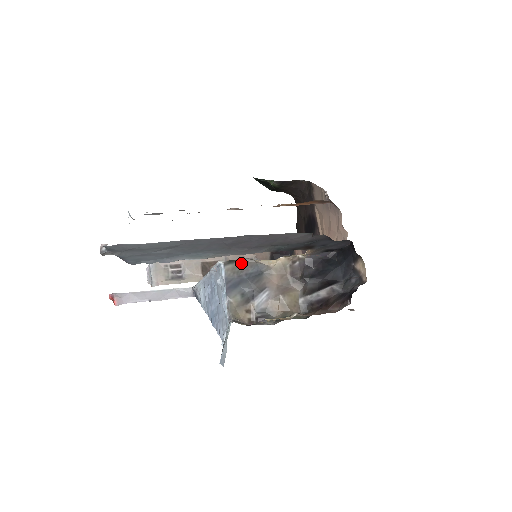
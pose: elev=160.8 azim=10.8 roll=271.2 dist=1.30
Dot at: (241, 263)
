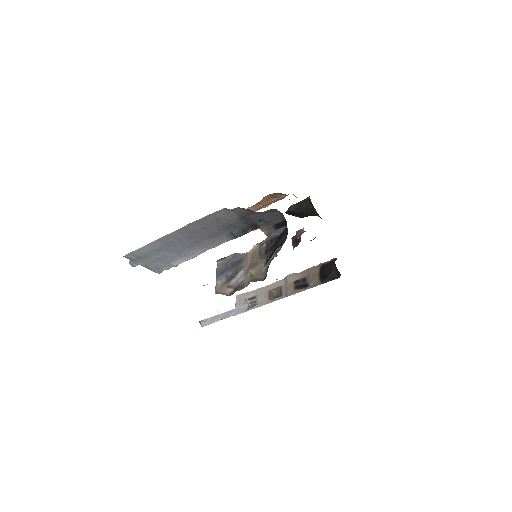
Dot at: (229, 258)
